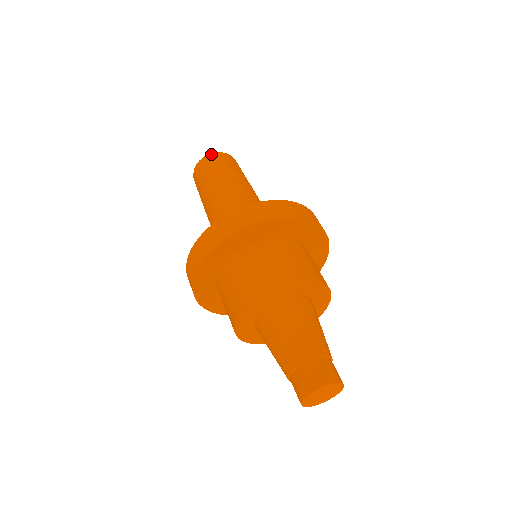
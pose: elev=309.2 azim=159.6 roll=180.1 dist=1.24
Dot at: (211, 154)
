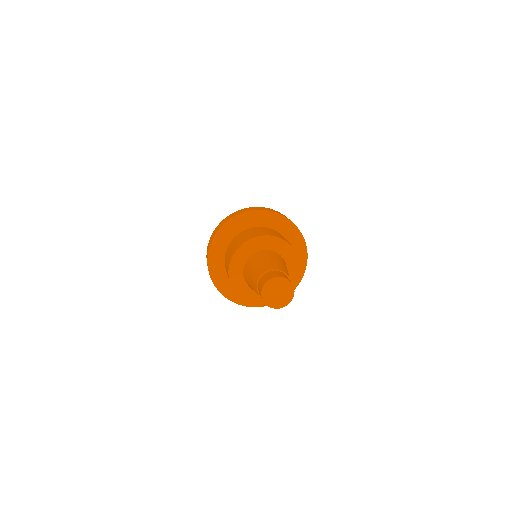
Dot at: occluded
